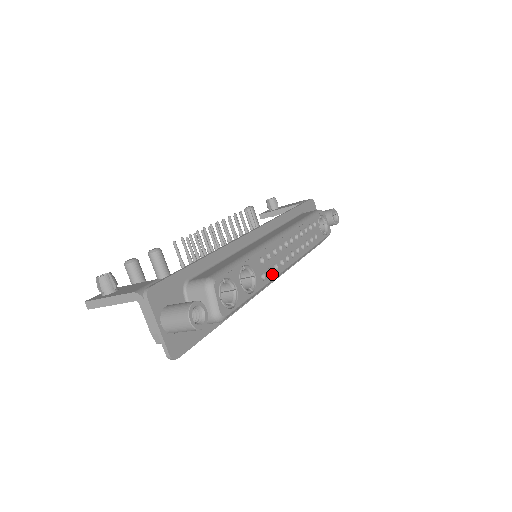
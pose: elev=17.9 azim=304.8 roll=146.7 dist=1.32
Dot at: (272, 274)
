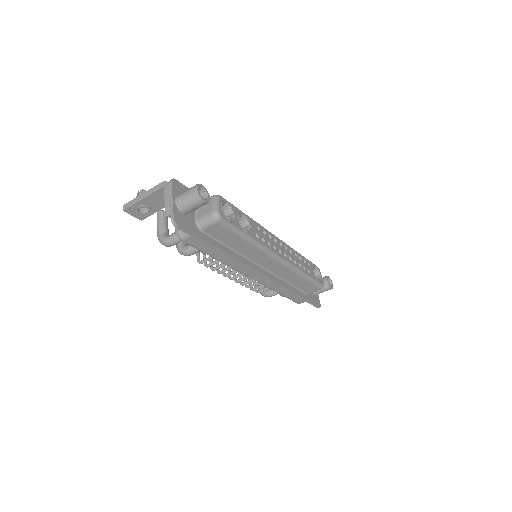
Dot at: (265, 243)
